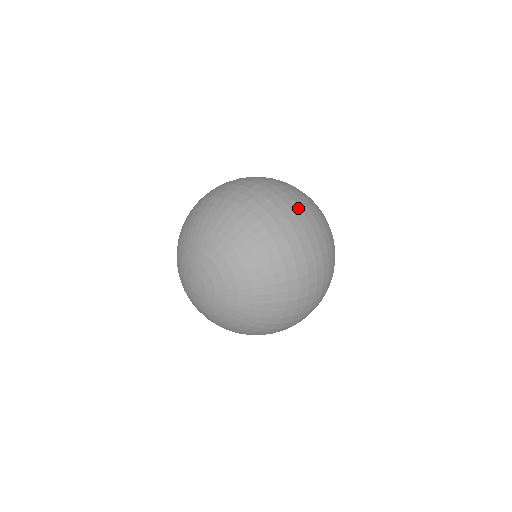
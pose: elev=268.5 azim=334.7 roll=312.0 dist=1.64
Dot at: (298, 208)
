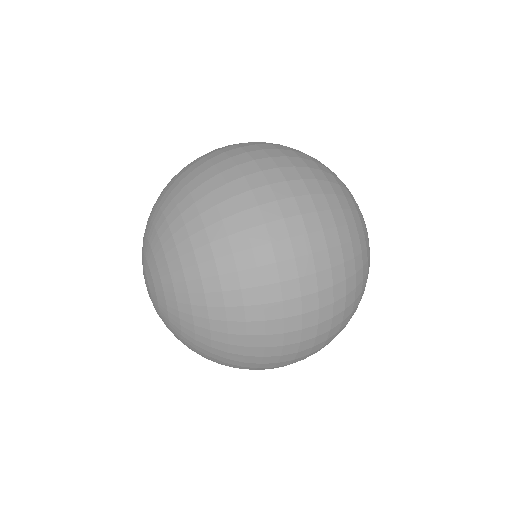
Dot at: (266, 156)
